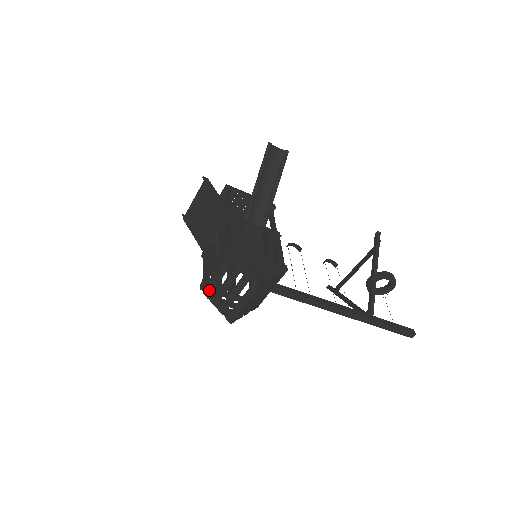
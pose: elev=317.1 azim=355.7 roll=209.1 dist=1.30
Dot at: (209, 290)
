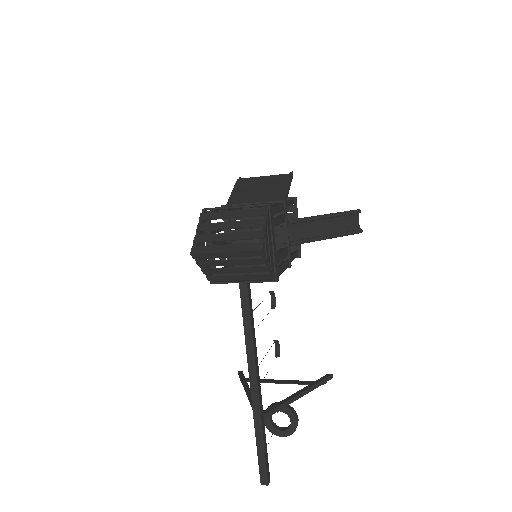
Dot at: (210, 216)
